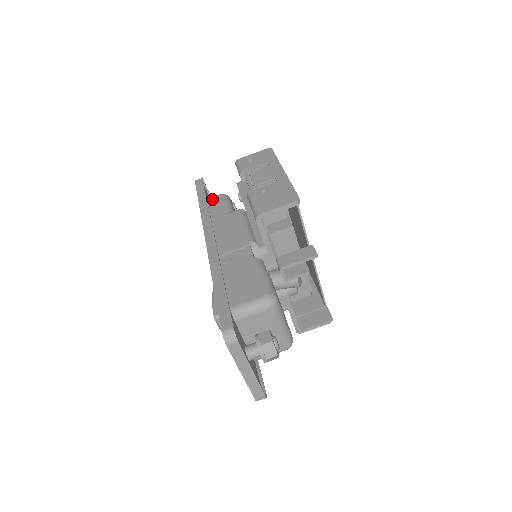
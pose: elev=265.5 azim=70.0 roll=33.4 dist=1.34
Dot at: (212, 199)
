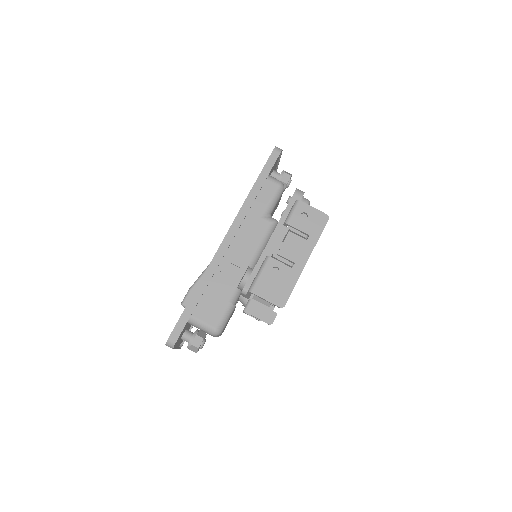
Dot at: (269, 183)
